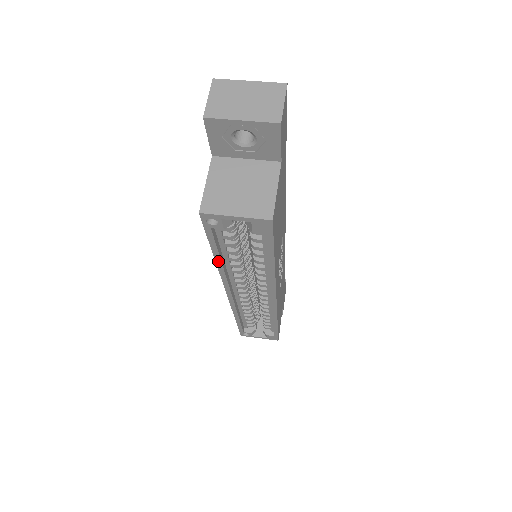
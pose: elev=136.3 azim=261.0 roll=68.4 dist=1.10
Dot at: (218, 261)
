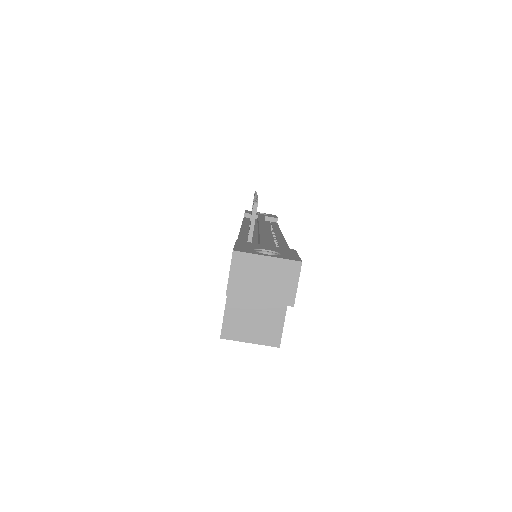
Dot at: occluded
